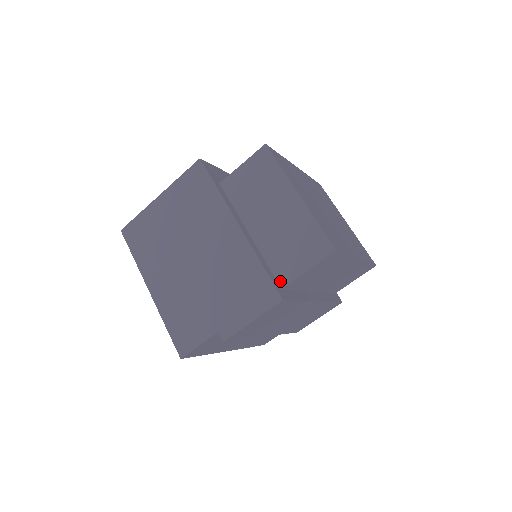
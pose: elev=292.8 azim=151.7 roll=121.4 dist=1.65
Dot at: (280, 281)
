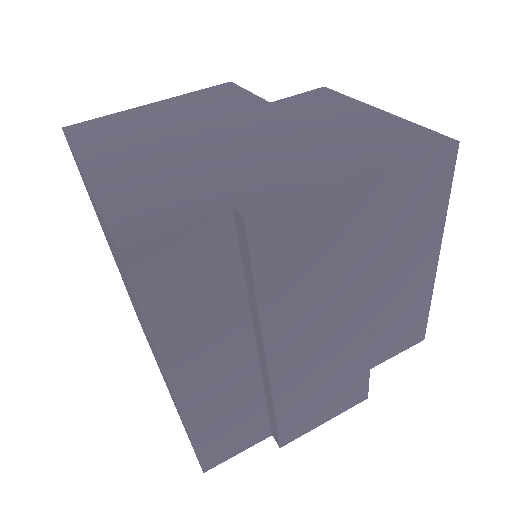
Dot at: occluded
